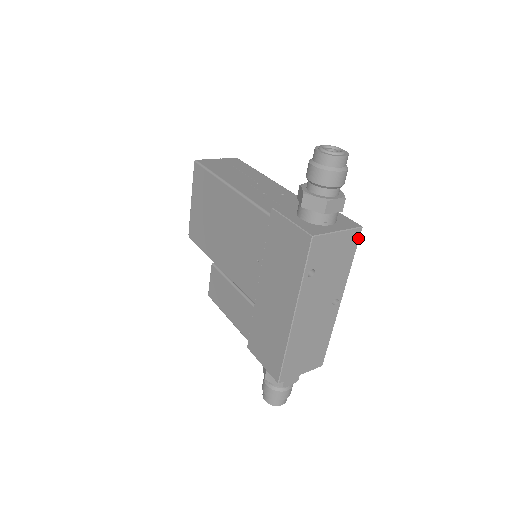
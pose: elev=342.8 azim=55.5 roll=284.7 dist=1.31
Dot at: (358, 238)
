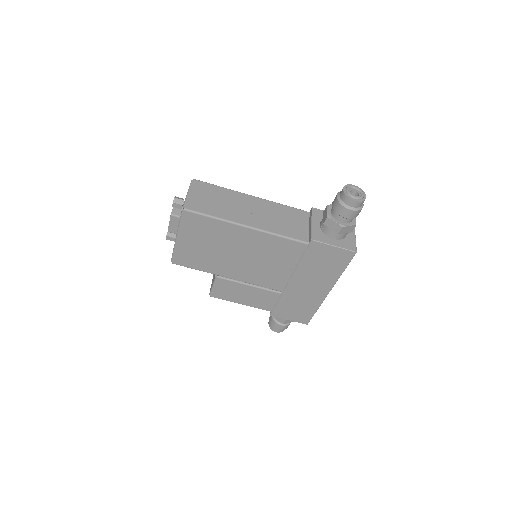
Dot at: occluded
